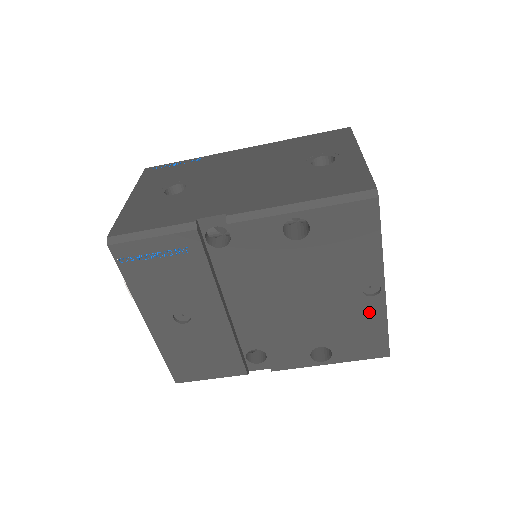
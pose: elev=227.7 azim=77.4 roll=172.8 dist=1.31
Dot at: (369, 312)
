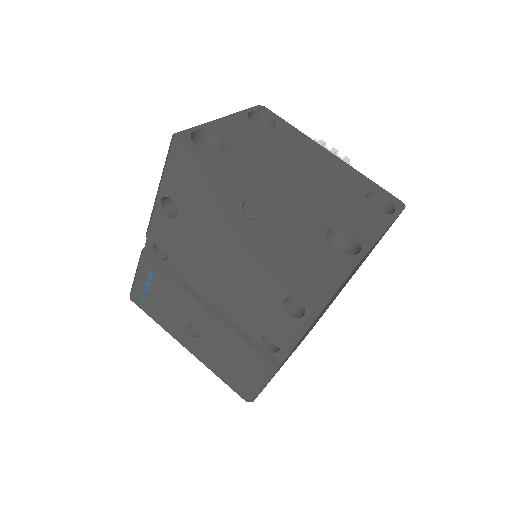
Dot at: (273, 234)
